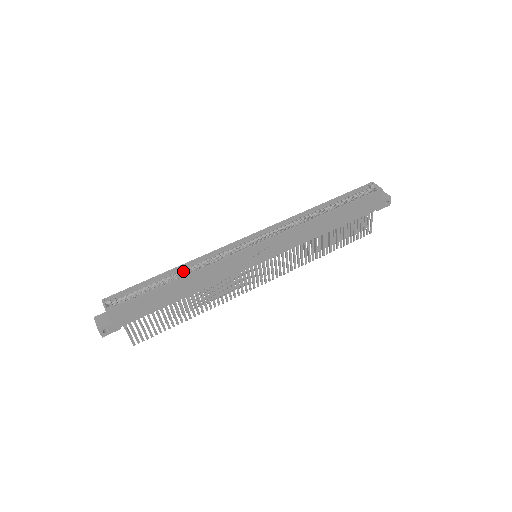
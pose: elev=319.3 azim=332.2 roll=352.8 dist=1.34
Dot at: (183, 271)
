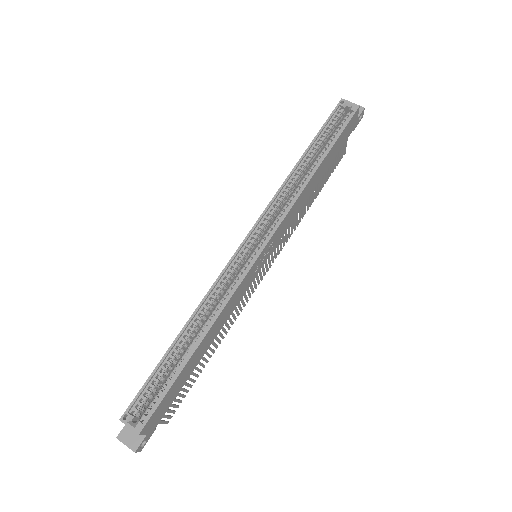
Dot at: (194, 328)
